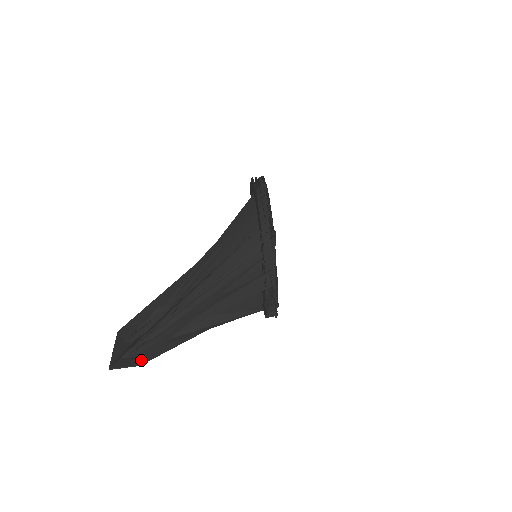
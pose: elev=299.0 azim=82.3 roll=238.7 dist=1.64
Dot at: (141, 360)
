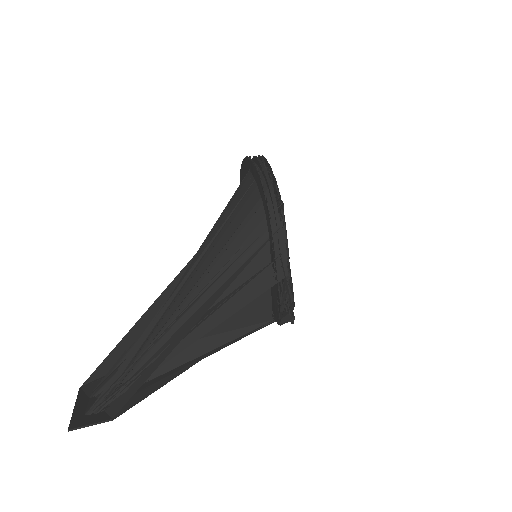
Dot at: (114, 412)
